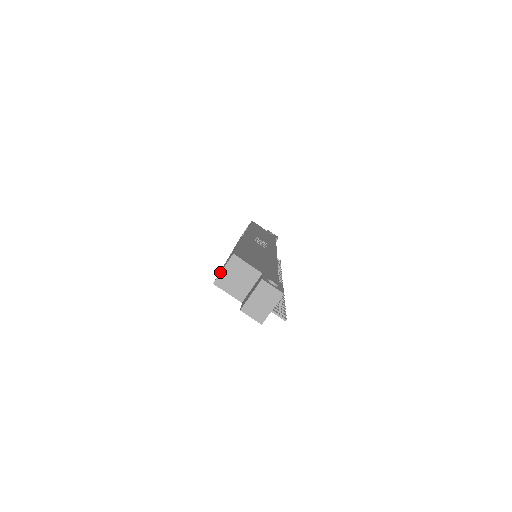
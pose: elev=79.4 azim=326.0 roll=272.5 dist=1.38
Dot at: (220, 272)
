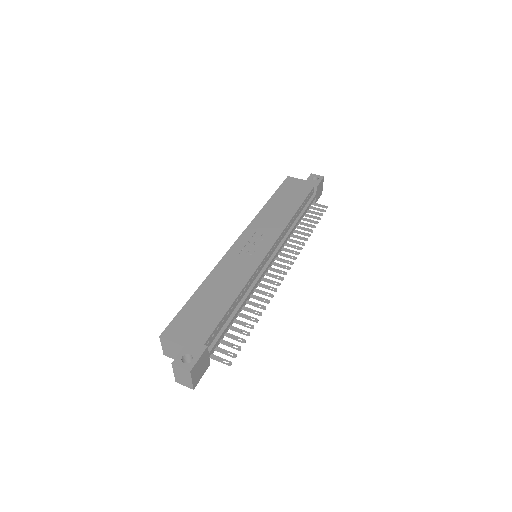
Dot at: (162, 348)
